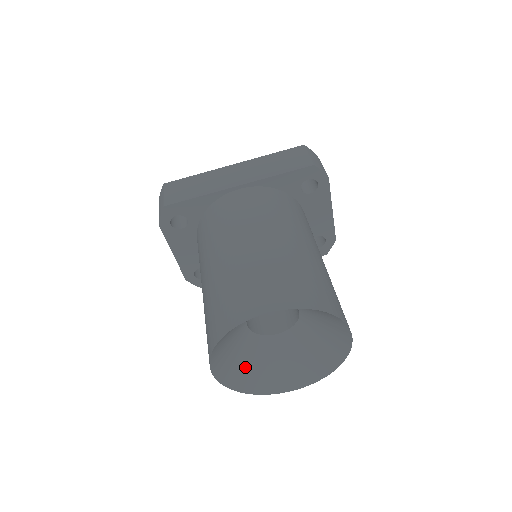
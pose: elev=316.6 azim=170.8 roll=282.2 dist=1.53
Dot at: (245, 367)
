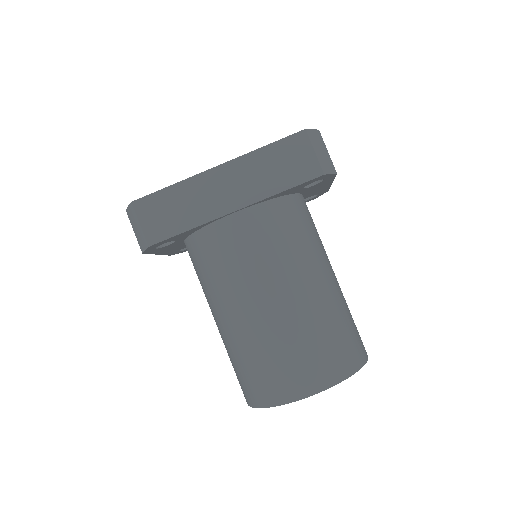
Dot at: occluded
